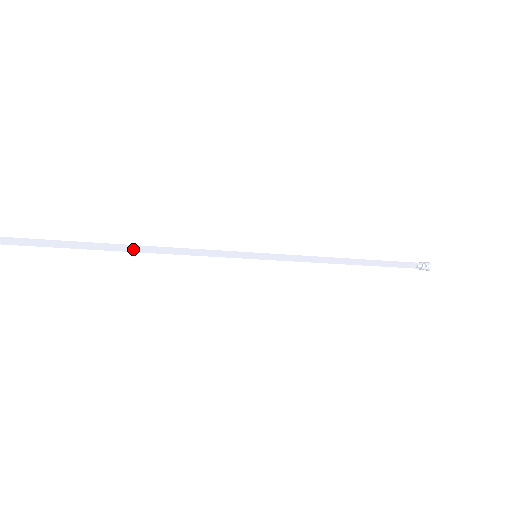
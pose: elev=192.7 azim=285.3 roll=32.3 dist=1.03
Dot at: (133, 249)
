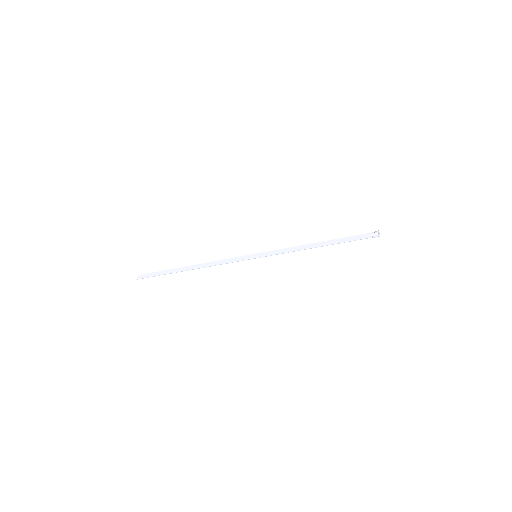
Dot at: (192, 268)
